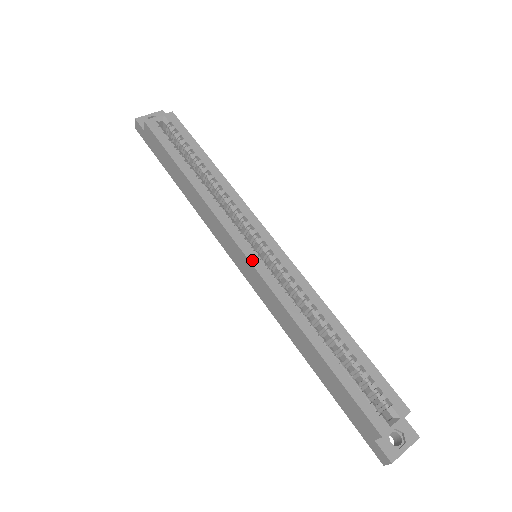
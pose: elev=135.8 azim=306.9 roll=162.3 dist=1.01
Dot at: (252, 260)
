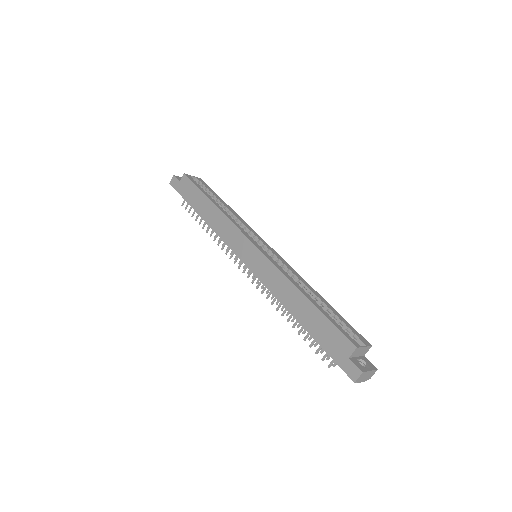
Dot at: (259, 248)
